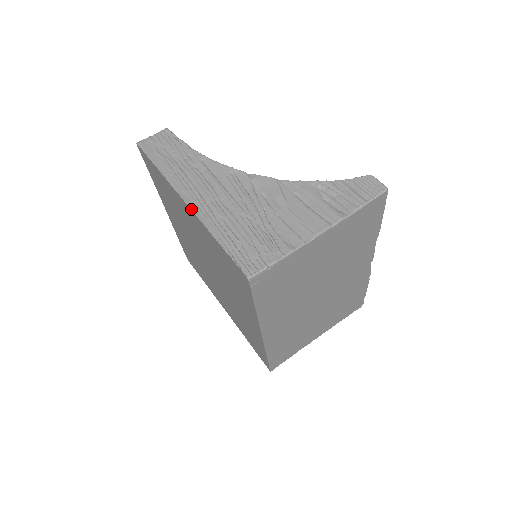
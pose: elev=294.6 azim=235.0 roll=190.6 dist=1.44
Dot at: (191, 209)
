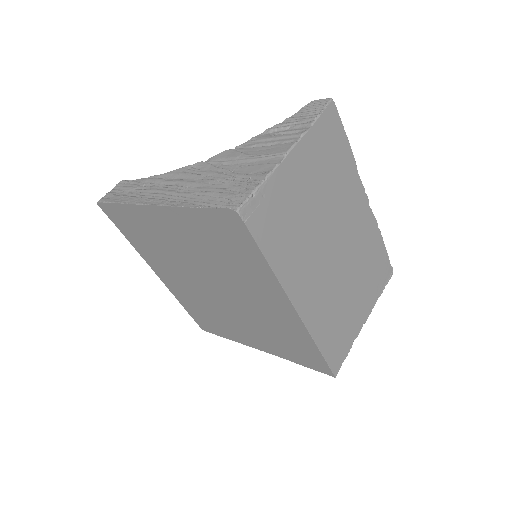
Dot at: (161, 205)
